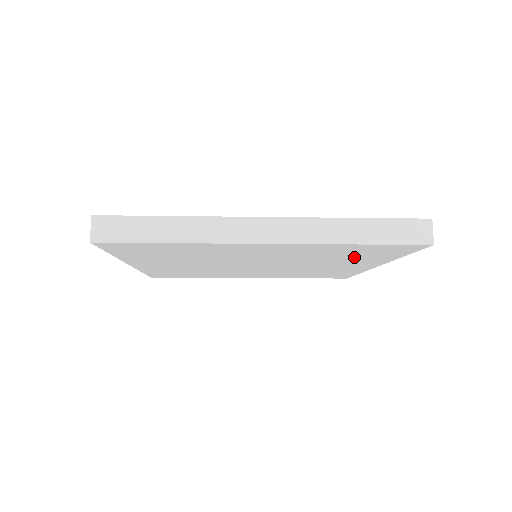
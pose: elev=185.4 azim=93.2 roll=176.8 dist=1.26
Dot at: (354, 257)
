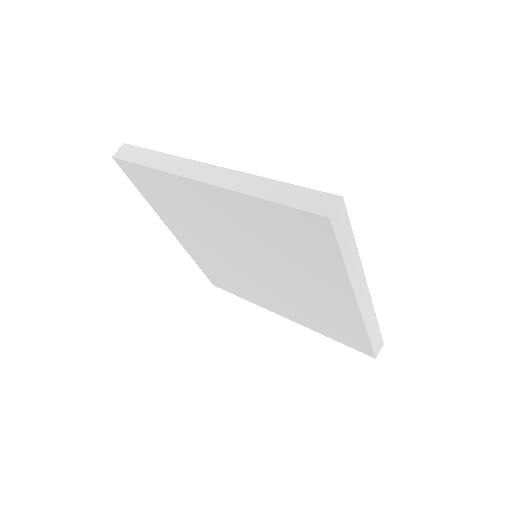
Dot at: (302, 253)
